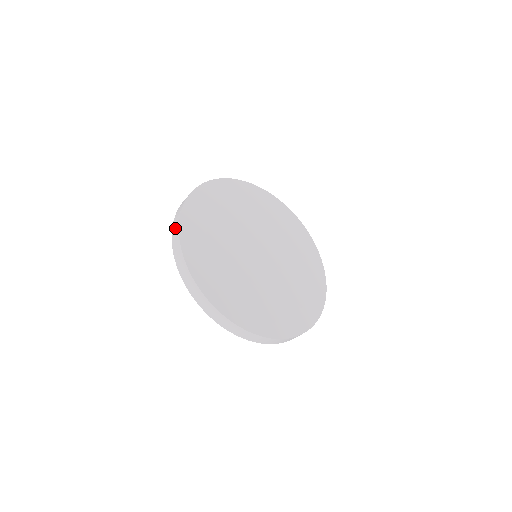
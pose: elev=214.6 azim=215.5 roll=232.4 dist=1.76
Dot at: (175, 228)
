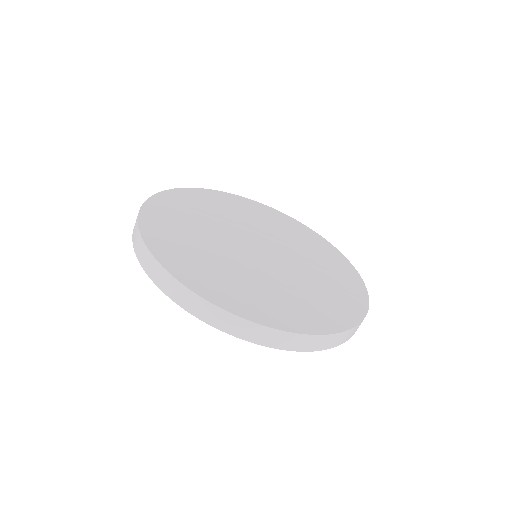
Dot at: occluded
